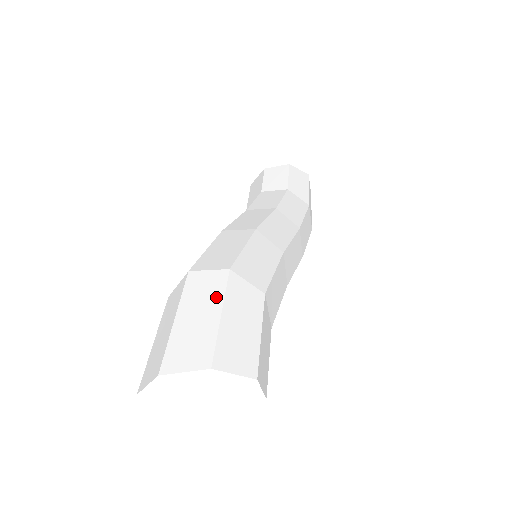
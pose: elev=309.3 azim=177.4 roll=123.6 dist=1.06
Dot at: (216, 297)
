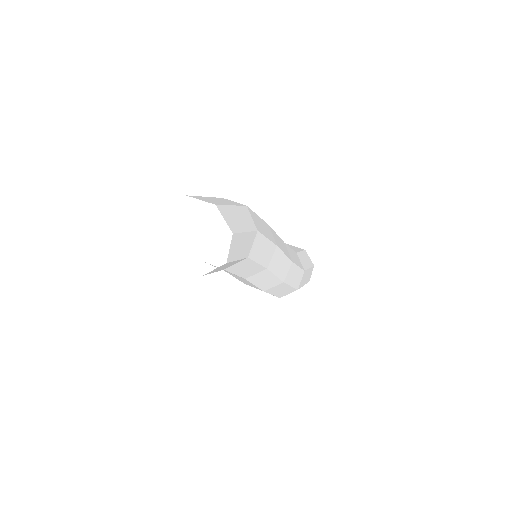
Dot at: (233, 204)
